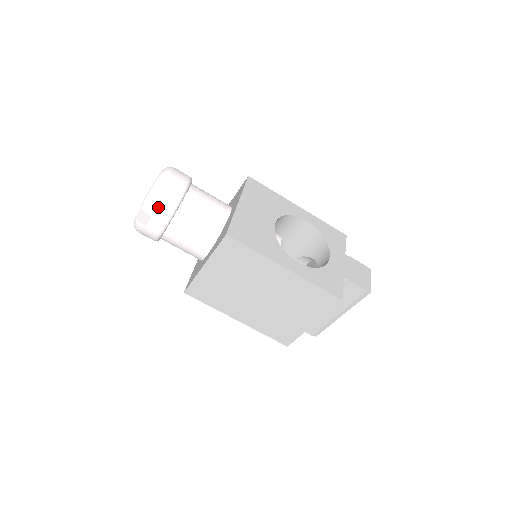
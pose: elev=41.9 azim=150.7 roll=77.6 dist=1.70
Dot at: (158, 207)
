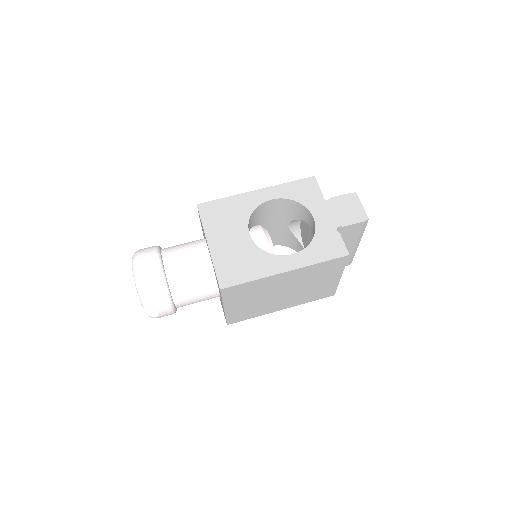
Dot at: (155, 301)
